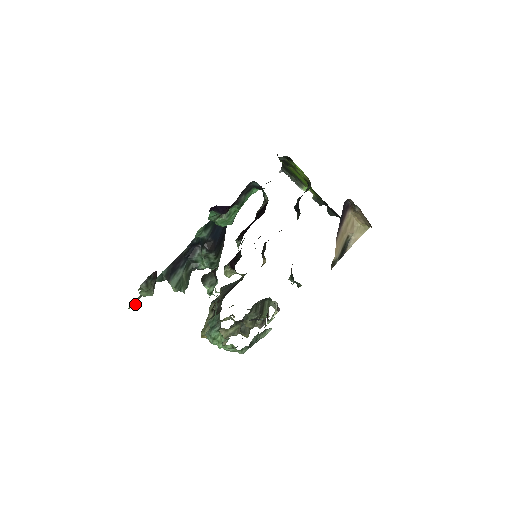
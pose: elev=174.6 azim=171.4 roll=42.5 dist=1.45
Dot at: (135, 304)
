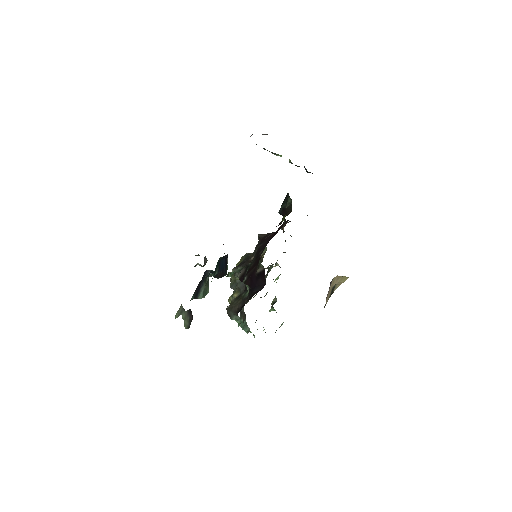
Dot at: (179, 315)
